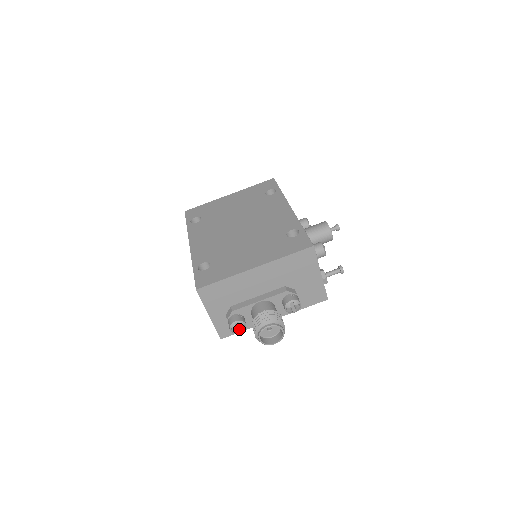
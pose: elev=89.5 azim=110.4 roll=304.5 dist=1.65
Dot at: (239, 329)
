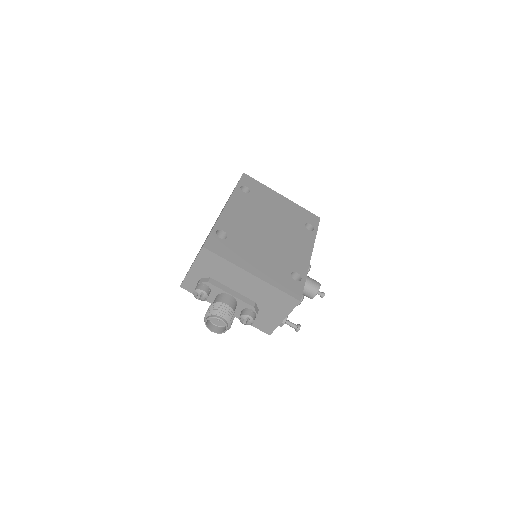
Dot at: (199, 296)
